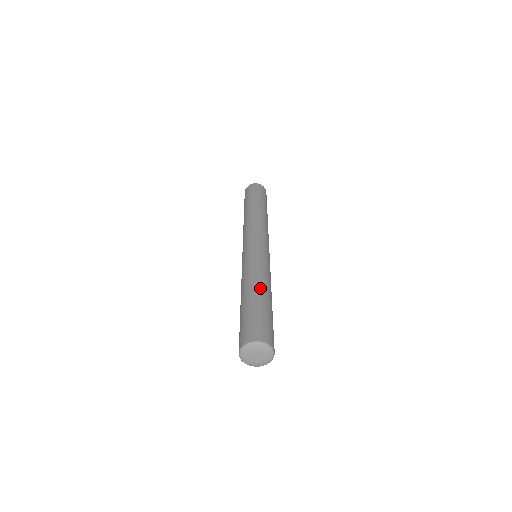
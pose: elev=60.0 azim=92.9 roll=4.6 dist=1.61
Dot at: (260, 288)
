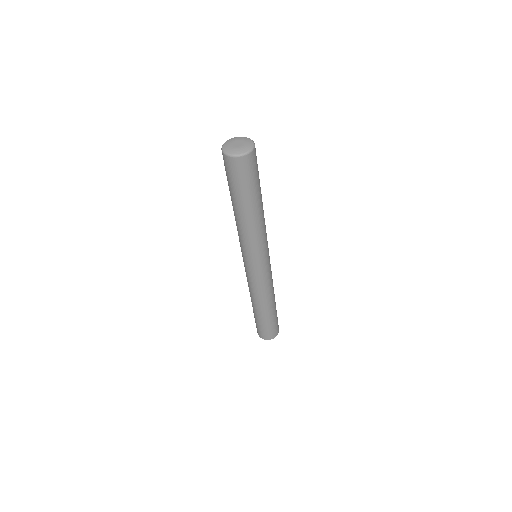
Dot at: occluded
